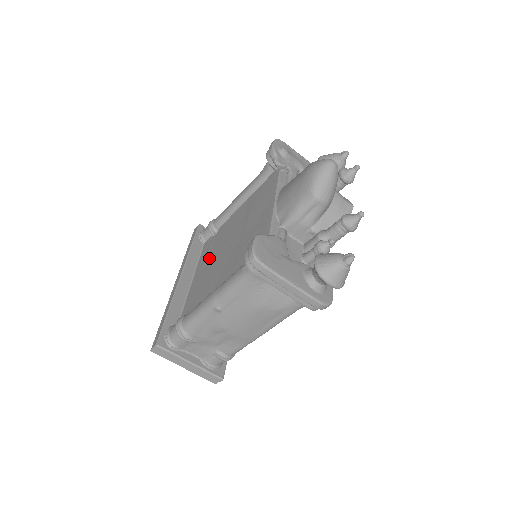
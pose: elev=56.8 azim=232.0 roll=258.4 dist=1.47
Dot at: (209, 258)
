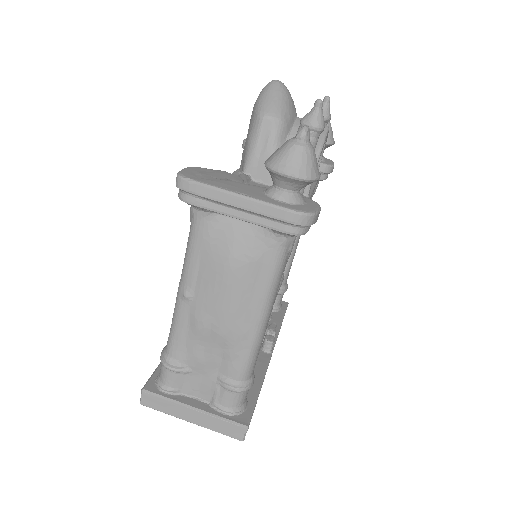
Dot at: occluded
